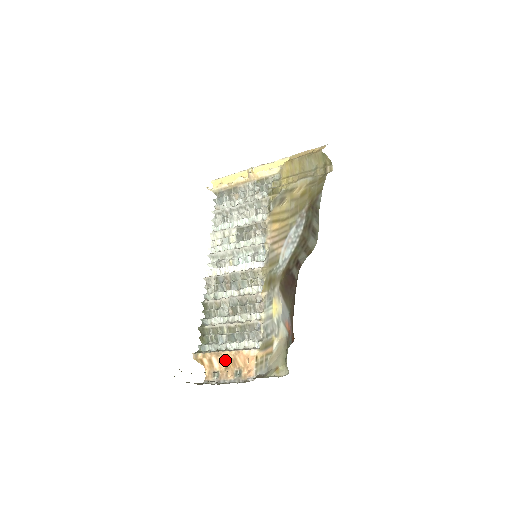
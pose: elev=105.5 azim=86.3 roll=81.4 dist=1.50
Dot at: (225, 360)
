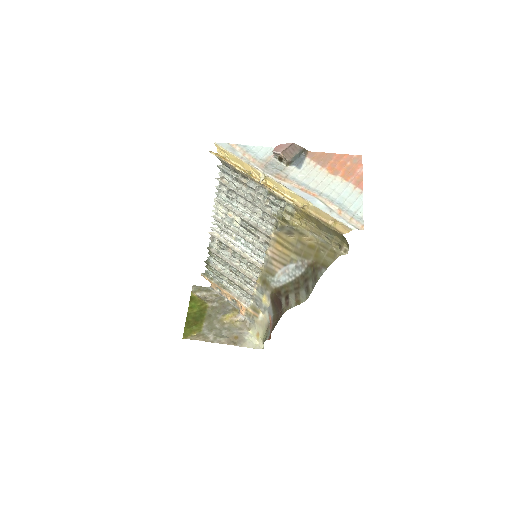
Dot at: (225, 292)
